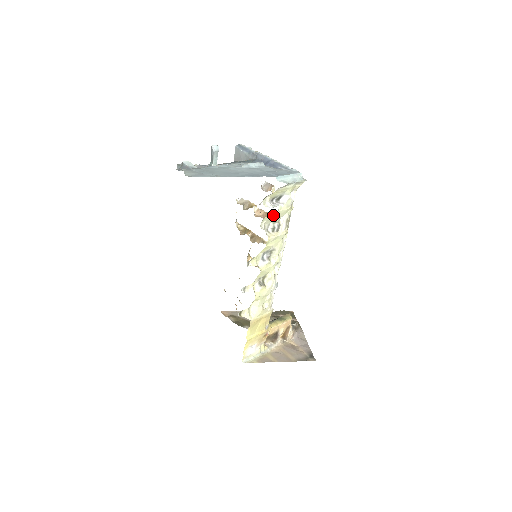
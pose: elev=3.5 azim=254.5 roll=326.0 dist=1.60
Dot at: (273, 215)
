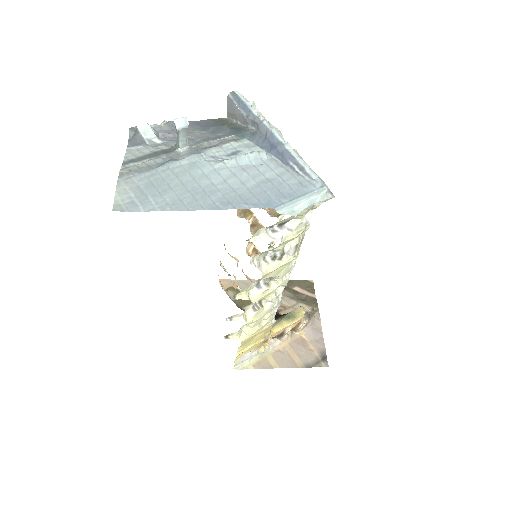
Dot at: (271, 249)
